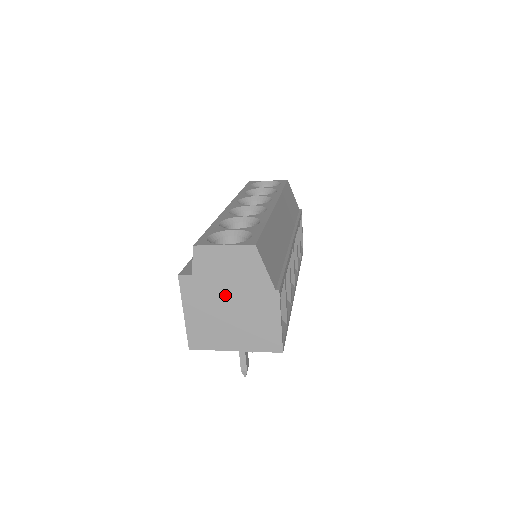
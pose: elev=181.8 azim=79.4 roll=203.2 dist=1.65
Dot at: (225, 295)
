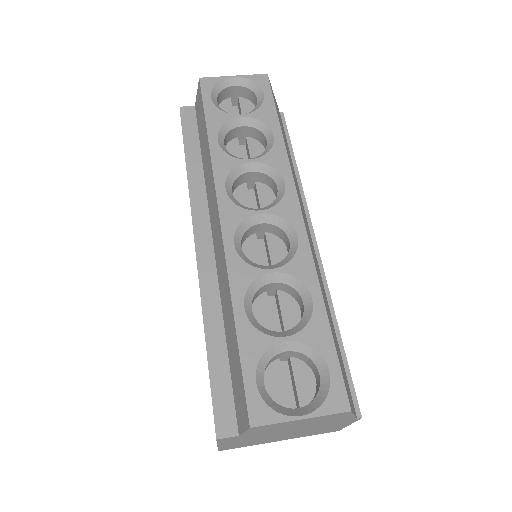
Dot at: (284, 432)
